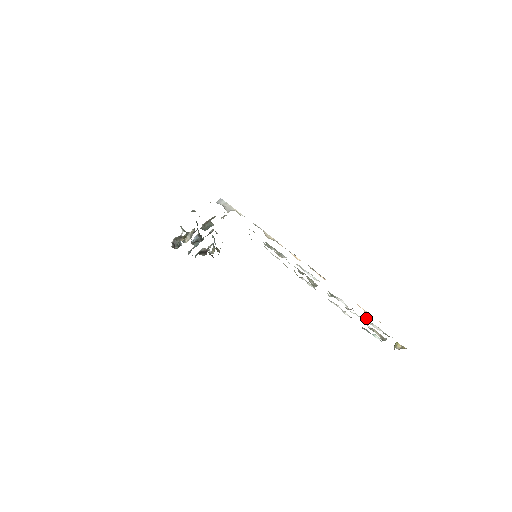
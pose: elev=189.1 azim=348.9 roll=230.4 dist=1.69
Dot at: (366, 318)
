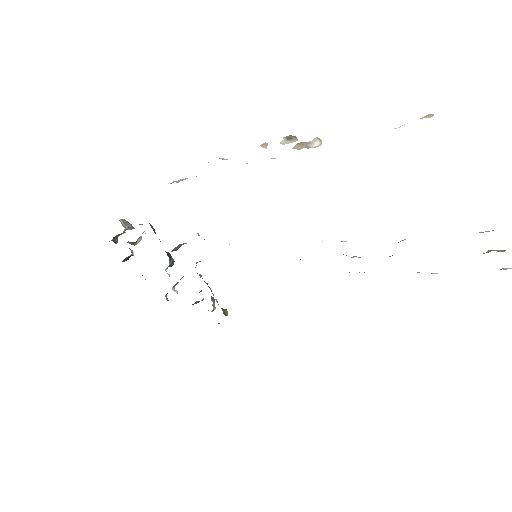
Dot at: occluded
